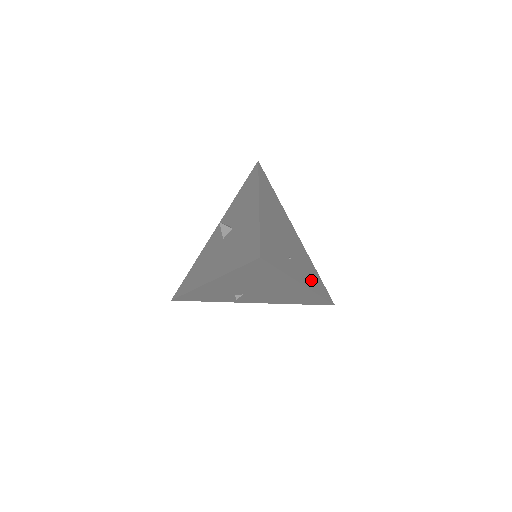
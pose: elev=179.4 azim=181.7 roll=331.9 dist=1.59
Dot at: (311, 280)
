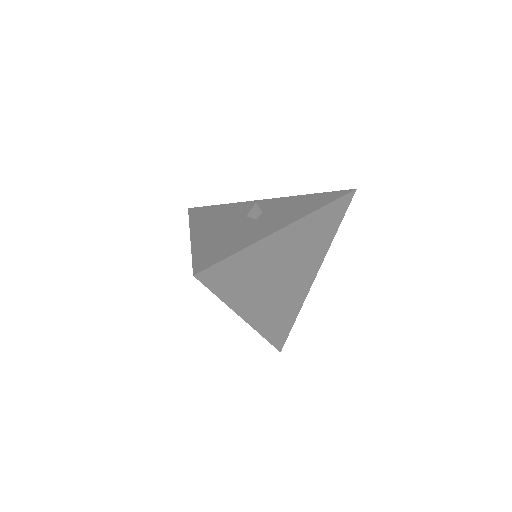
Dot at: (270, 320)
